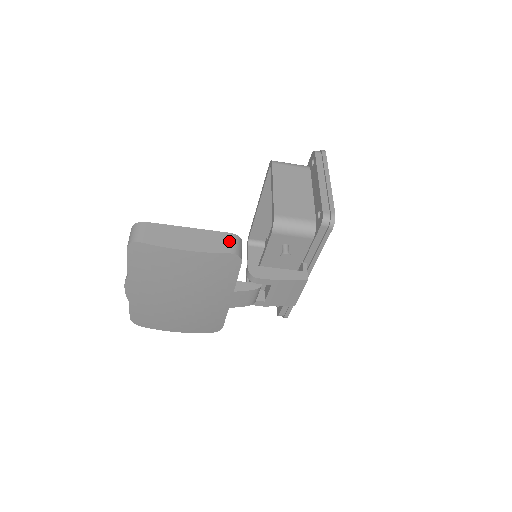
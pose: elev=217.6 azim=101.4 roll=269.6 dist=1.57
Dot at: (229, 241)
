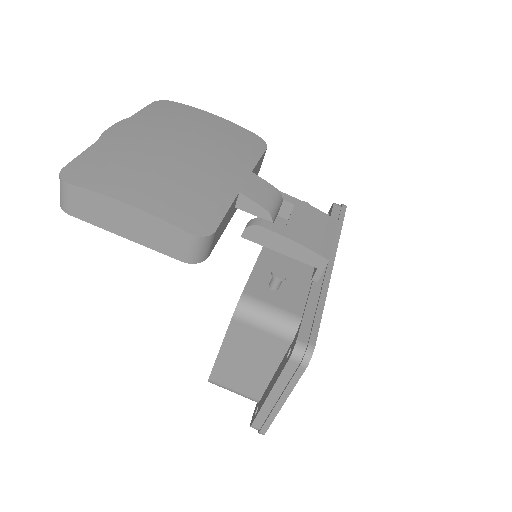
Dot at: occluded
